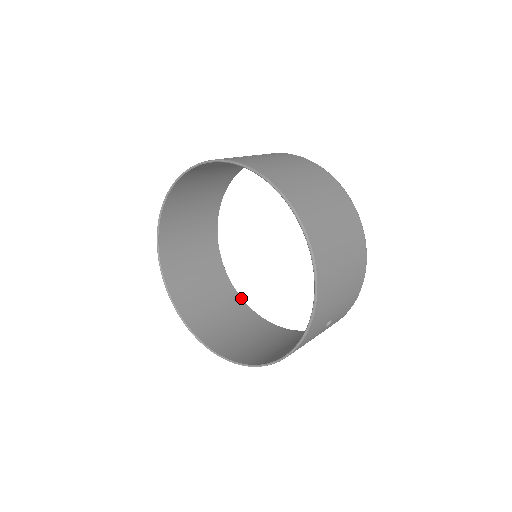
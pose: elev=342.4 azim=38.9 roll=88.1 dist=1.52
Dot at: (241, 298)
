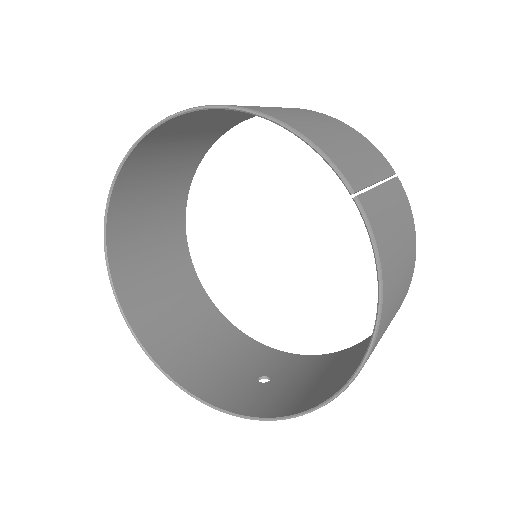
Dot at: (185, 219)
